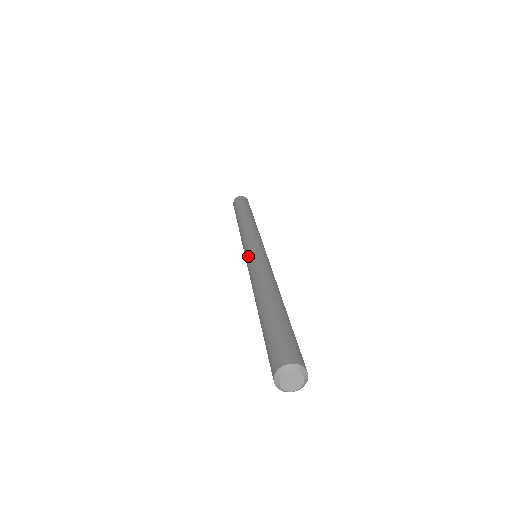
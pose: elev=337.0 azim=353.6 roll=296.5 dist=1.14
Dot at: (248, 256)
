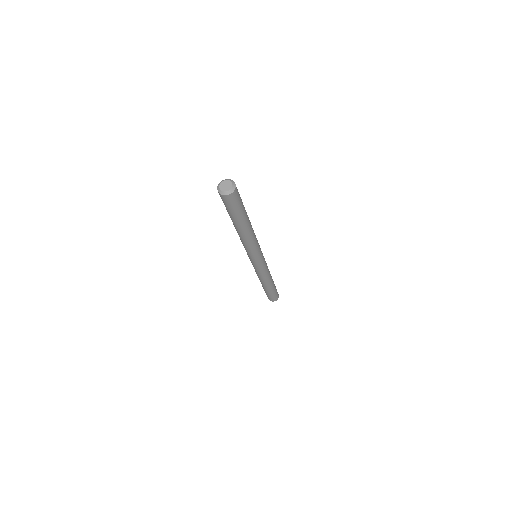
Dot at: occluded
